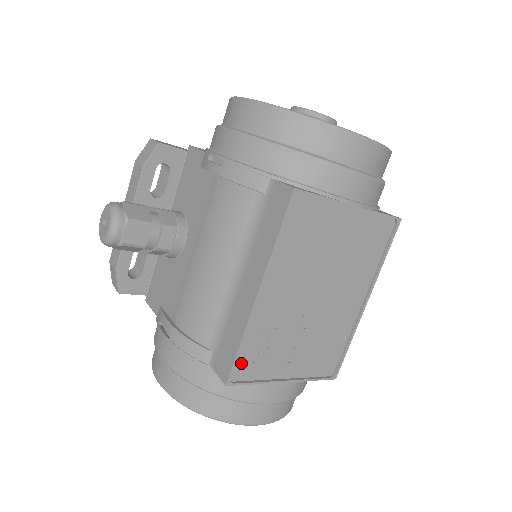
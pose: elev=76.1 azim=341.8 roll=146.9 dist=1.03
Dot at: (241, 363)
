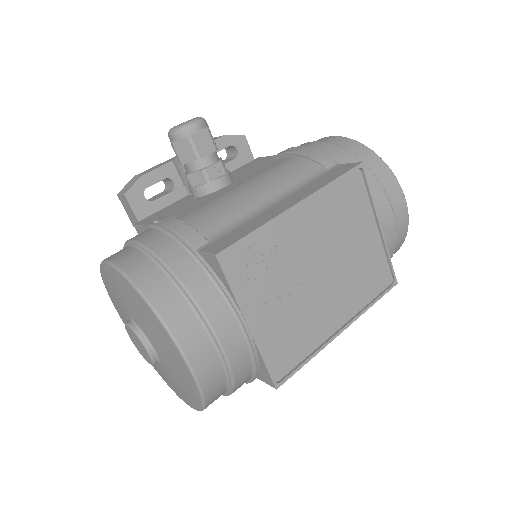
Dot at: (239, 253)
